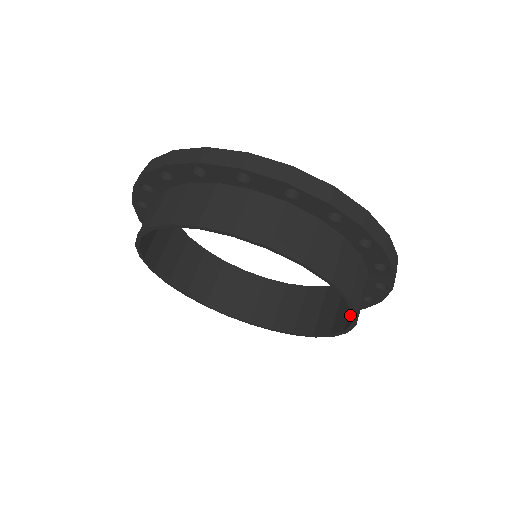
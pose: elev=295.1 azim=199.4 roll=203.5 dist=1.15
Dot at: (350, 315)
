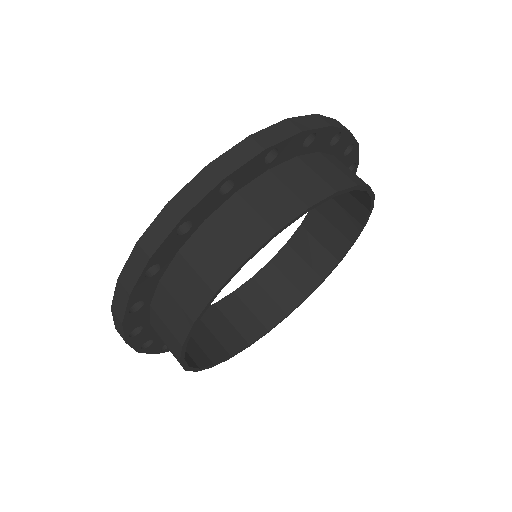
Dot at: (356, 211)
